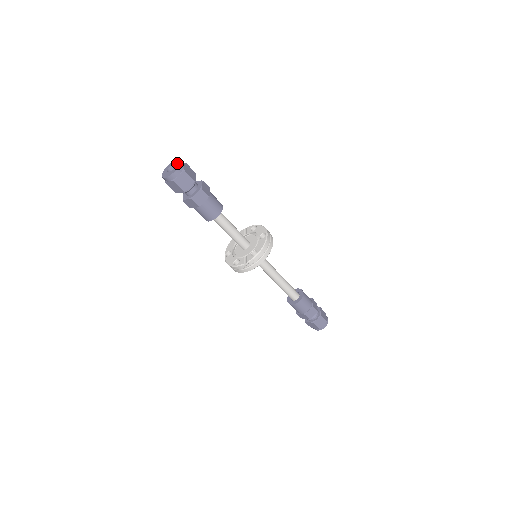
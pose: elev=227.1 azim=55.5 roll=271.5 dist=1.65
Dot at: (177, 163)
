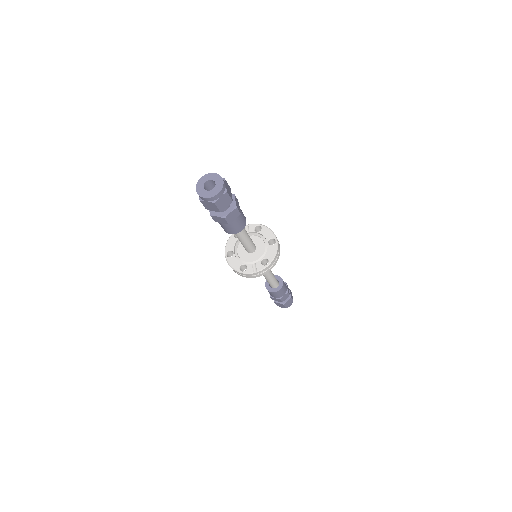
Dot at: (218, 180)
